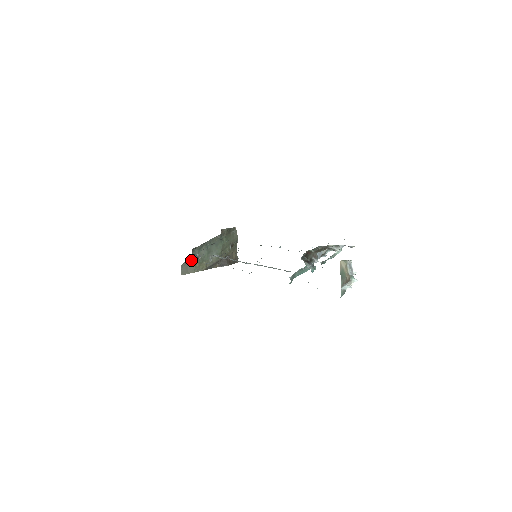
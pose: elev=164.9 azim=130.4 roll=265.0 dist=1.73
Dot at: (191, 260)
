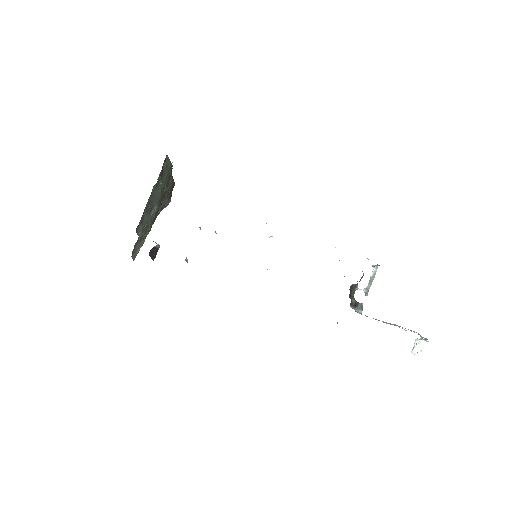
Dot at: (152, 258)
